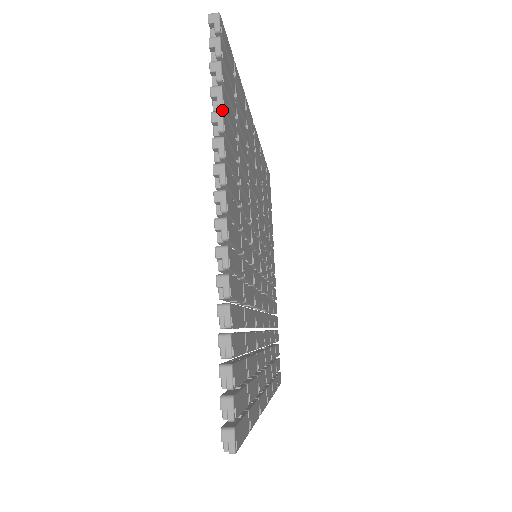
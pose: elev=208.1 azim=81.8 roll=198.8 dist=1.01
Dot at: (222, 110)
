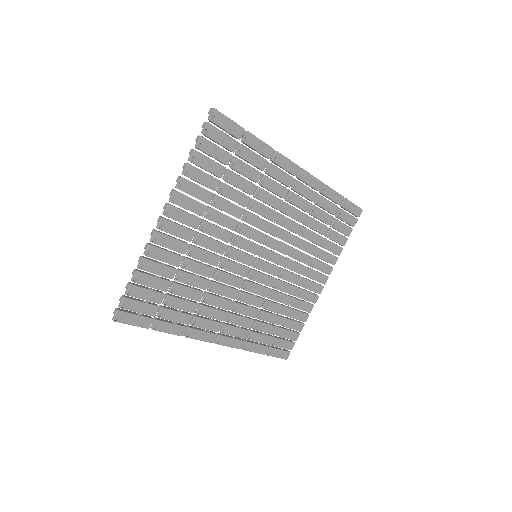
Dot at: (193, 163)
